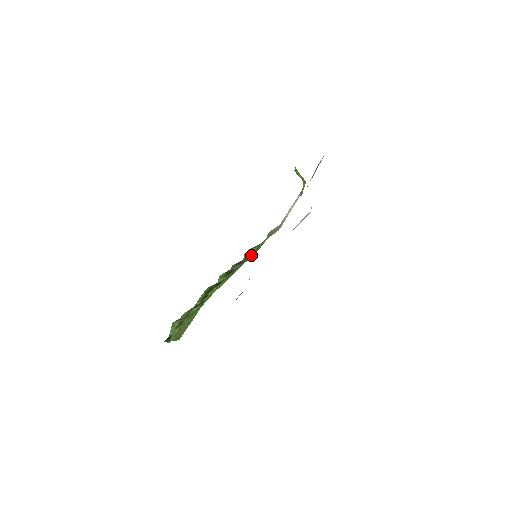
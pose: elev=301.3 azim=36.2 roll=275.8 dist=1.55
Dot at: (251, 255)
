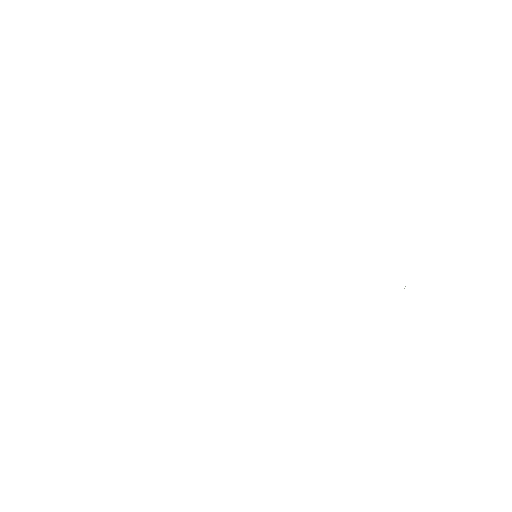
Dot at: occluded
